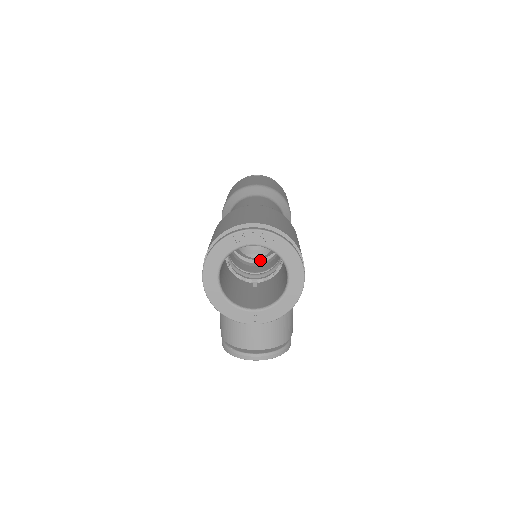
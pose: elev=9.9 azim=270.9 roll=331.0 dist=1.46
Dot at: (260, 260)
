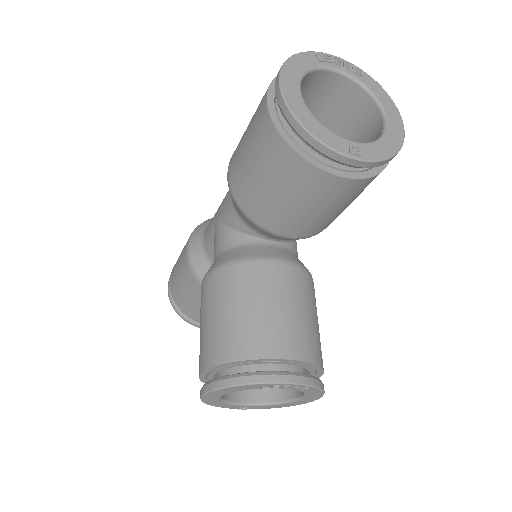
Dot at: occluded
